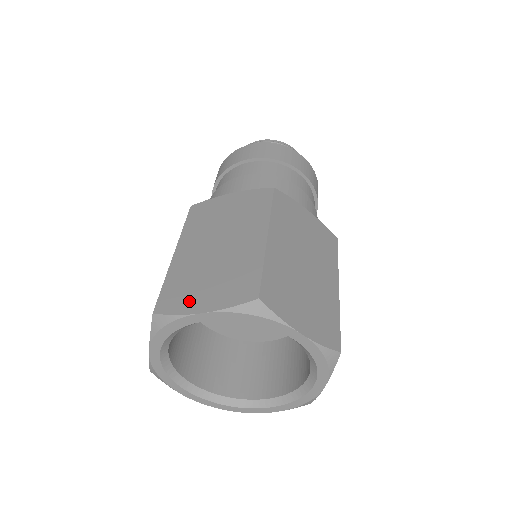
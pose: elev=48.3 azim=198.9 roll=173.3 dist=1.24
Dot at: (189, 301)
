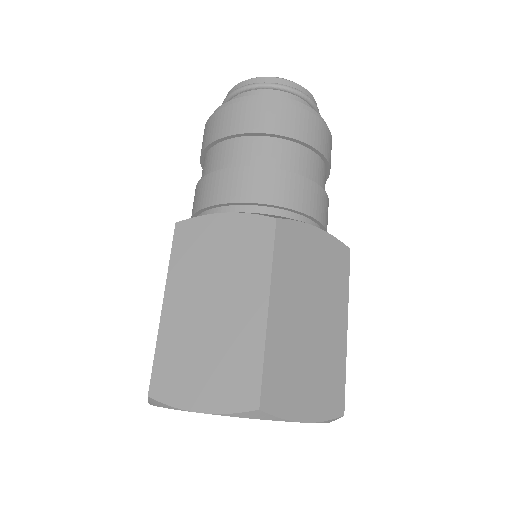
Dot at: occluded
